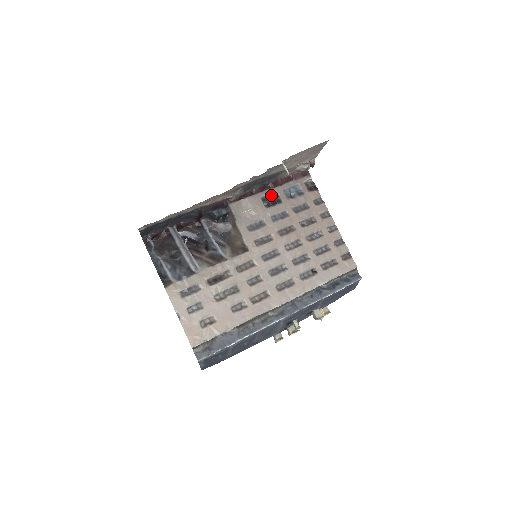
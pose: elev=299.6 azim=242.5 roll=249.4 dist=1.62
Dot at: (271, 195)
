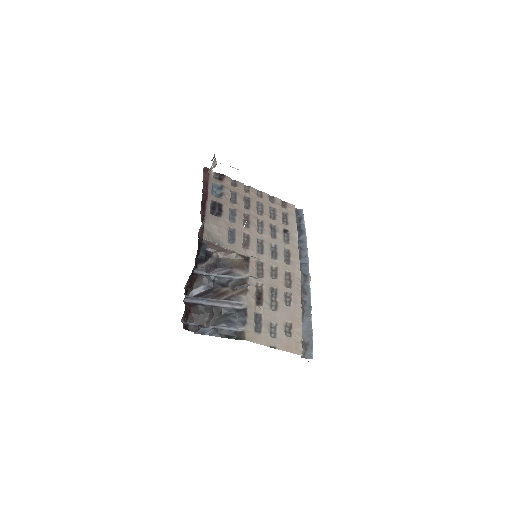
Dot at: (211, 206)
